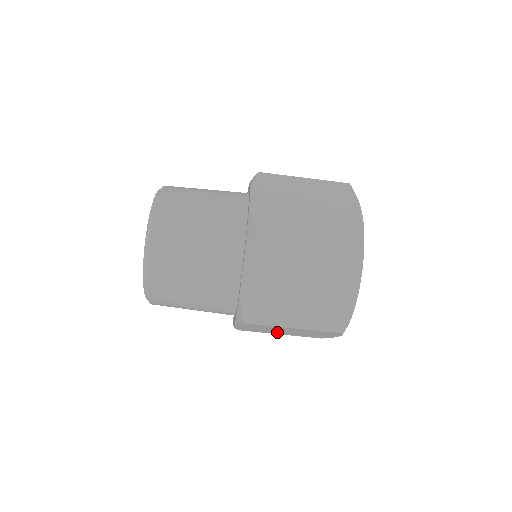
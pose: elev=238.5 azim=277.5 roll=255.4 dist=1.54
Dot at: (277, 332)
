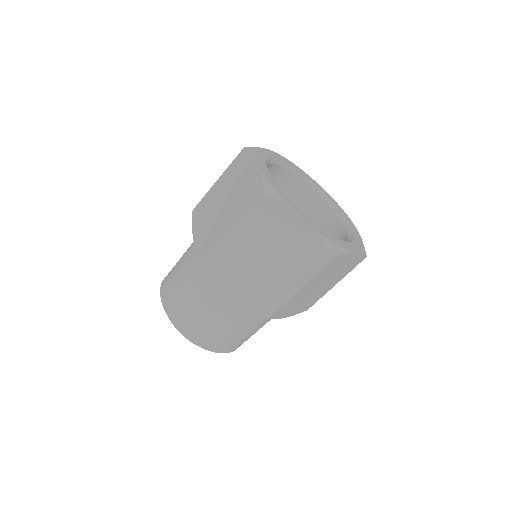
Dot at: (278, 278)
